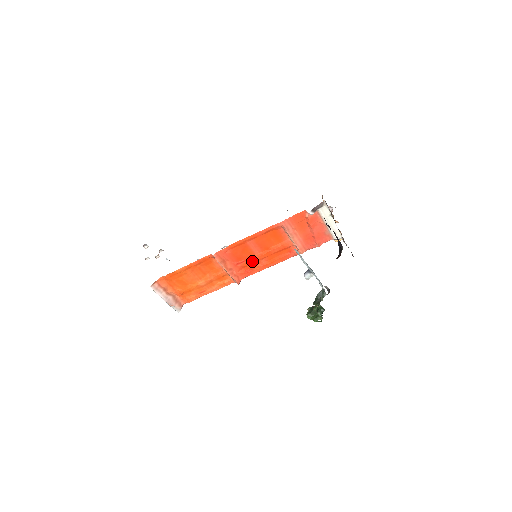
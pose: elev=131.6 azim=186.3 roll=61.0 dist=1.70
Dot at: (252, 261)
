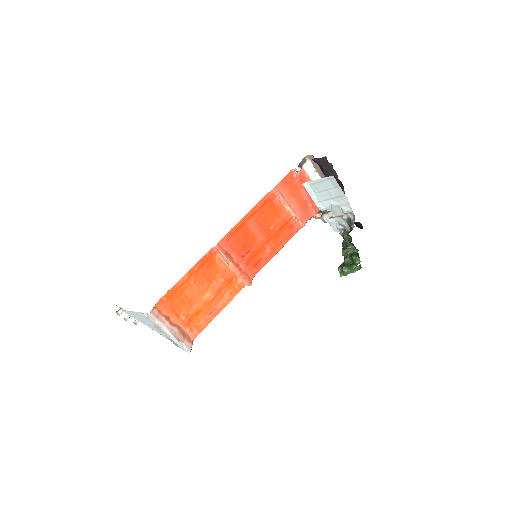
Dot at: (257, 248)
